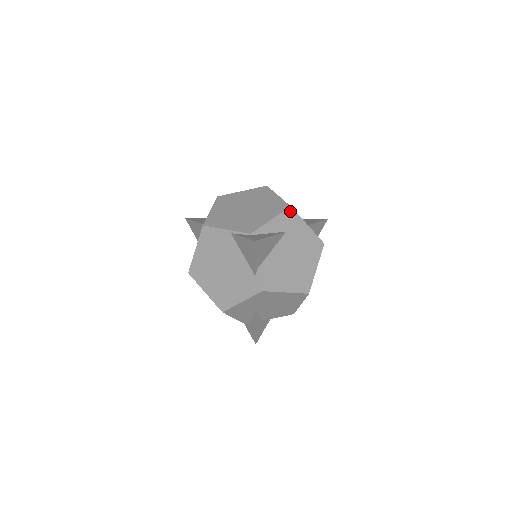
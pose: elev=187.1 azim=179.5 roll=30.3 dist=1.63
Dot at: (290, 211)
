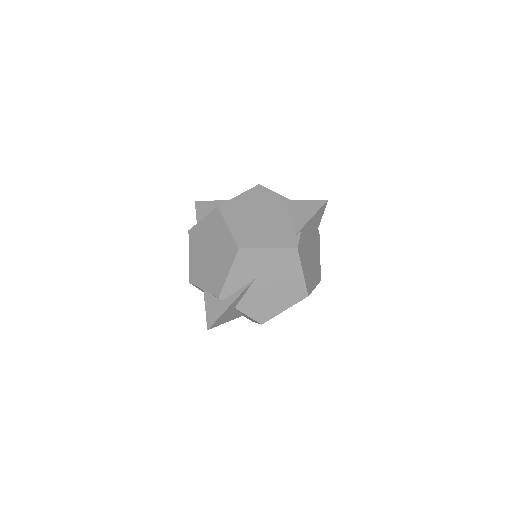
Dot at: (318, 233)
